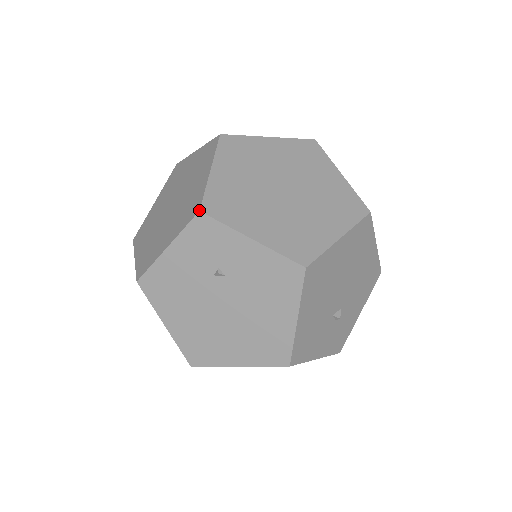
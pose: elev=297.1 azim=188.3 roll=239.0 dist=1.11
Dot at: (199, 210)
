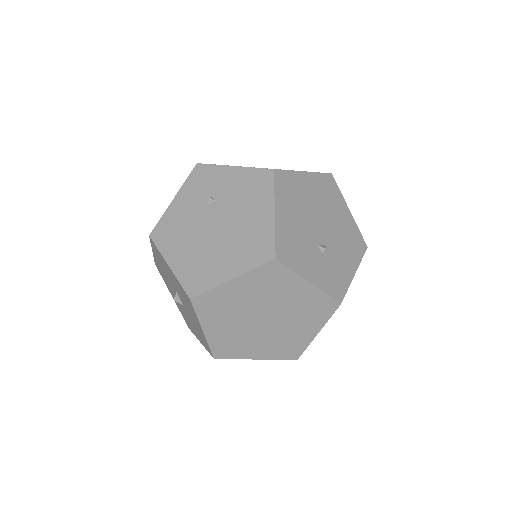
Dot at: (197, 163)
